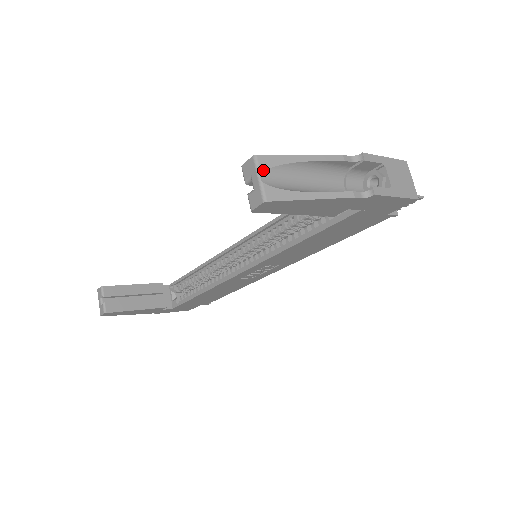
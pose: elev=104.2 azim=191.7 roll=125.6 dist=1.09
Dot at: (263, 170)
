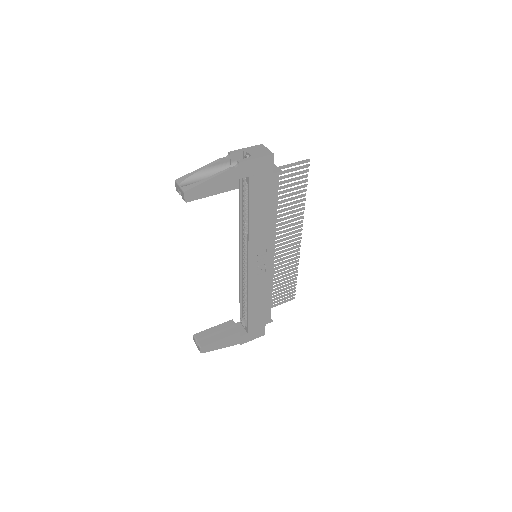
Dot at: (180, 183)
